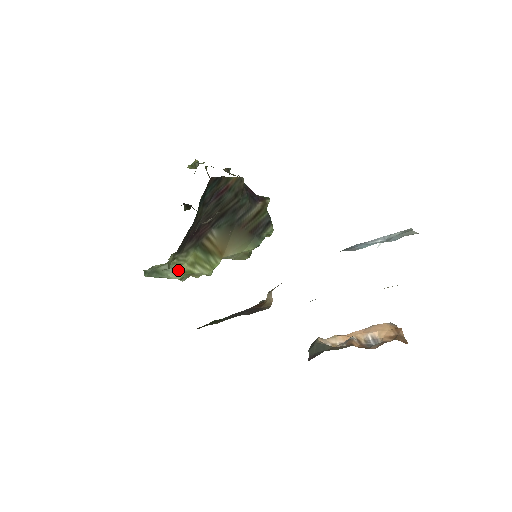
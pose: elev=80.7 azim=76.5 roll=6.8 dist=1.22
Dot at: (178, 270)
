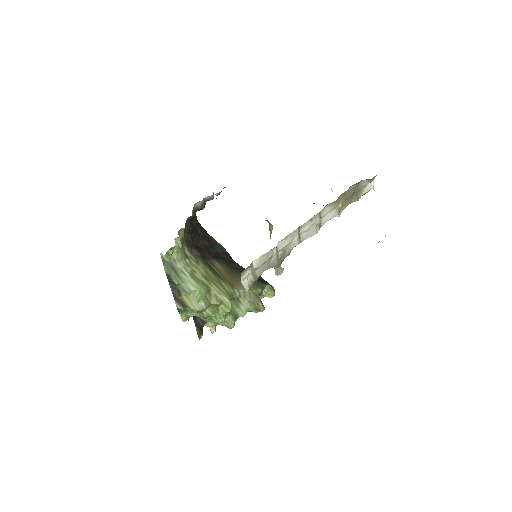
Dot at: (194, 279)
